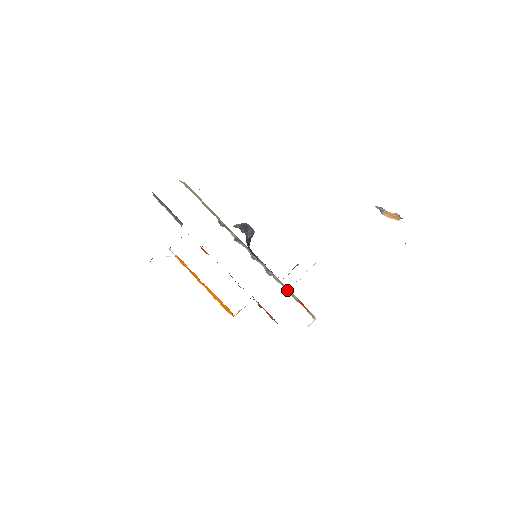
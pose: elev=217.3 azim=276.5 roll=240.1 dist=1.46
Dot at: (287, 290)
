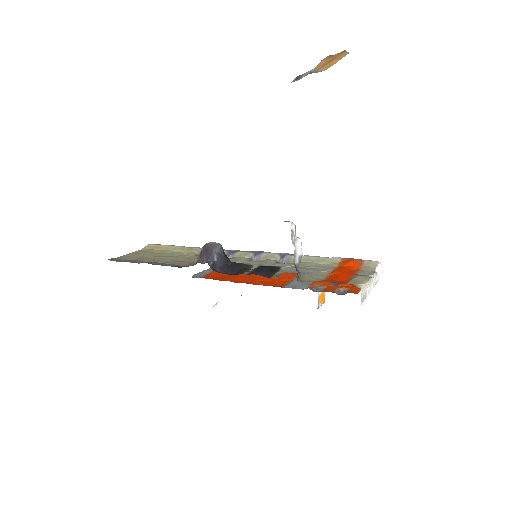
Dot at: (318, 261)
